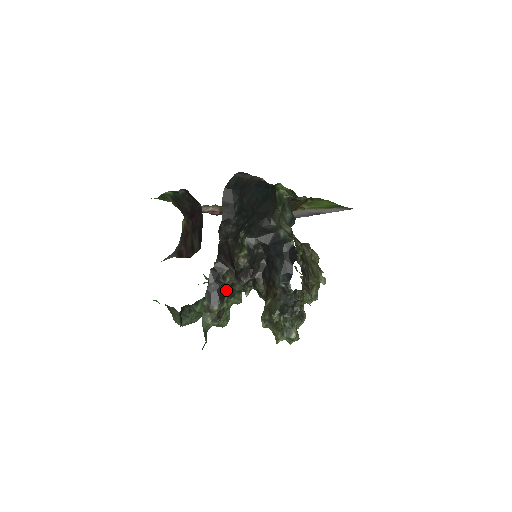
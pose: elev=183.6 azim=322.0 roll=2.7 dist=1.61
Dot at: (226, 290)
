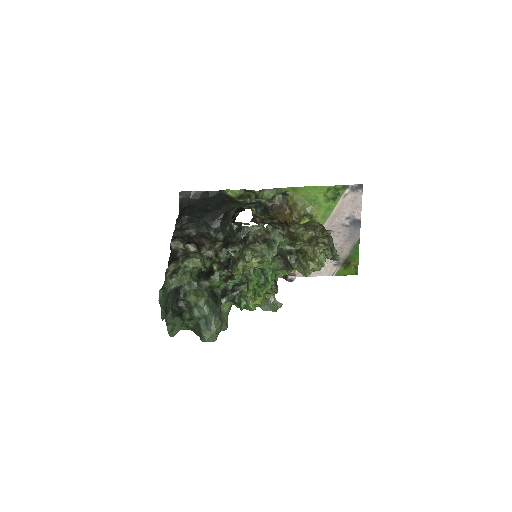
Dot at: (180, 255)
